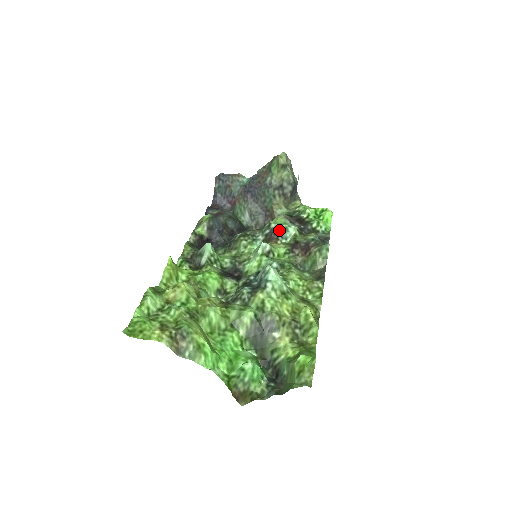
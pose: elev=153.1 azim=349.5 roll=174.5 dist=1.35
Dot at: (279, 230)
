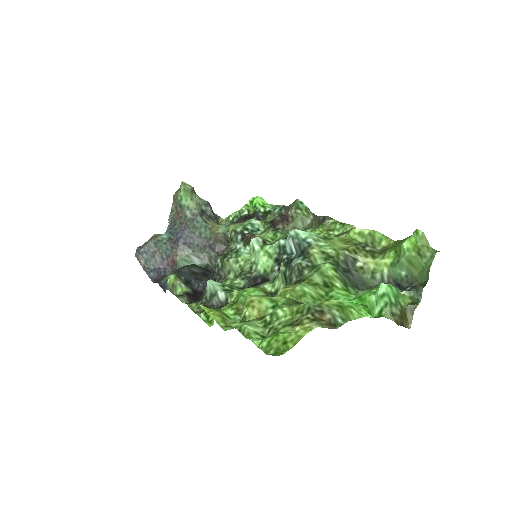
Dot at: (247, 229)
